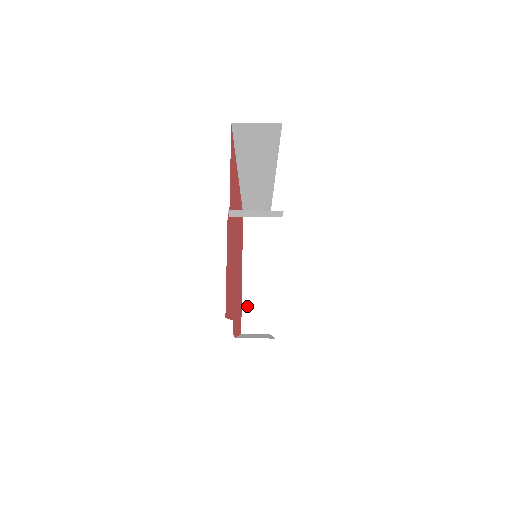
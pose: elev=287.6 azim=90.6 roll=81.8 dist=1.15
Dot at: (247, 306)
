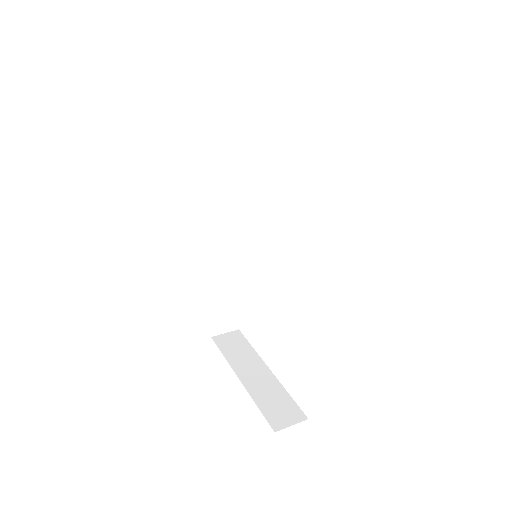
Dot at: (264, 404)
